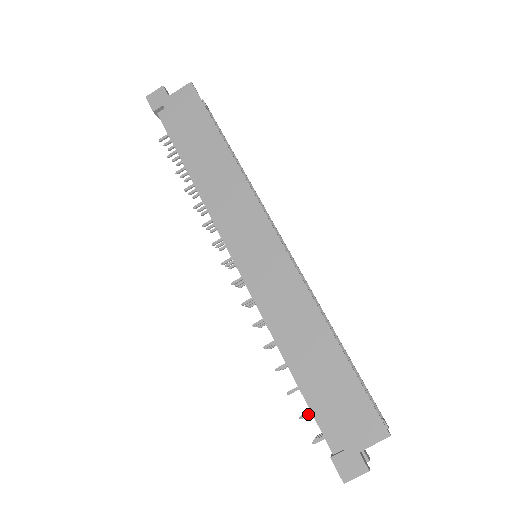
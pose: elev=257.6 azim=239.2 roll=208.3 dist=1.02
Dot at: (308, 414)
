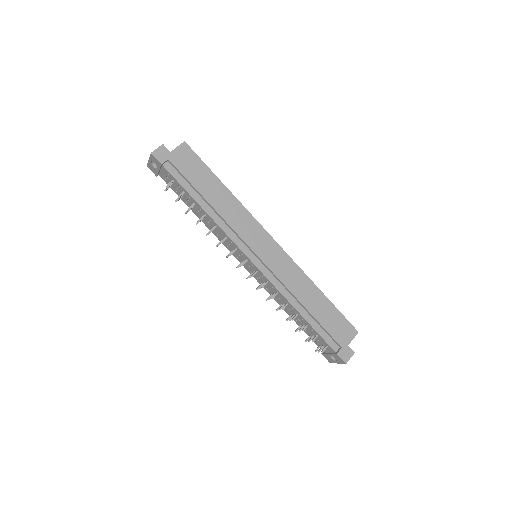
Dot at: occluded
